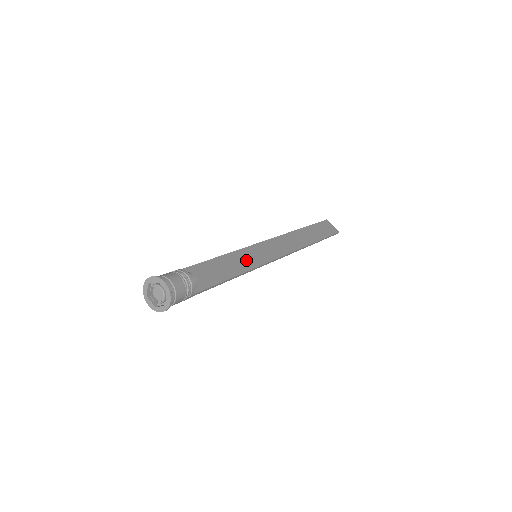
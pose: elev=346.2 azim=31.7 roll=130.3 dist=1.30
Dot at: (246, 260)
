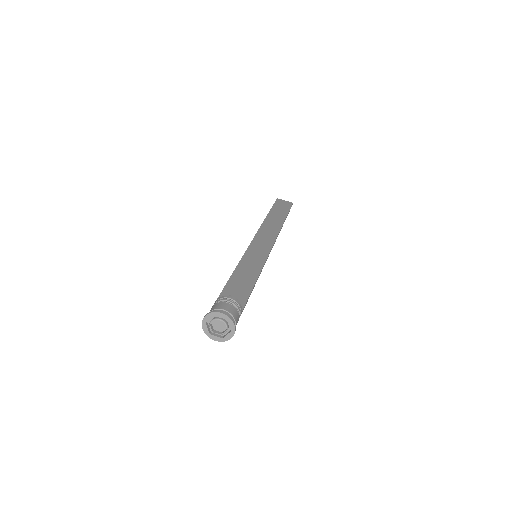
Dot at: (253, 263)
